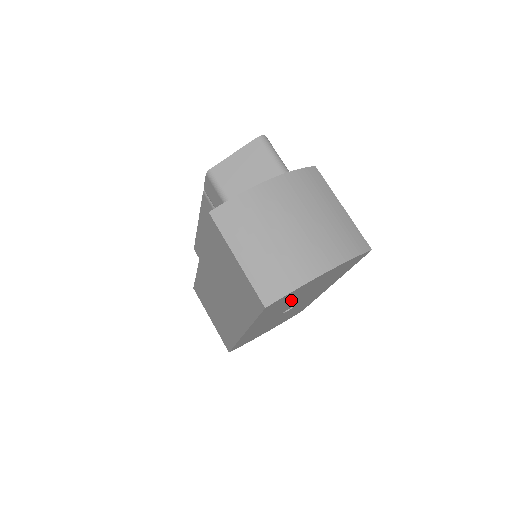
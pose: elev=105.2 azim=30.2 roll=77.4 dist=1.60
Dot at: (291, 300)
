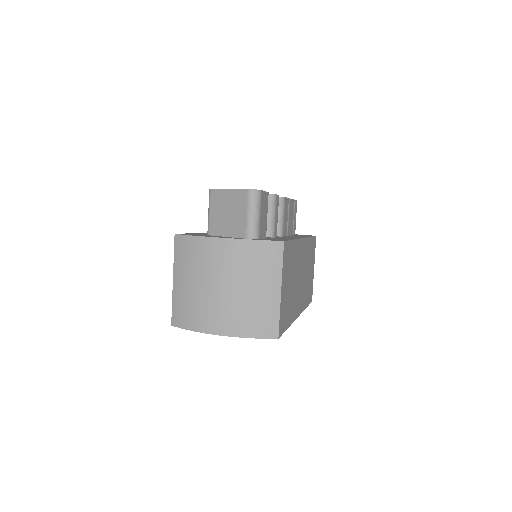
Dot at: occluded
